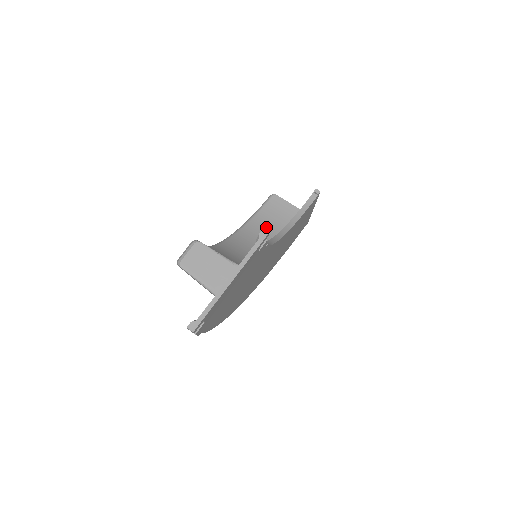
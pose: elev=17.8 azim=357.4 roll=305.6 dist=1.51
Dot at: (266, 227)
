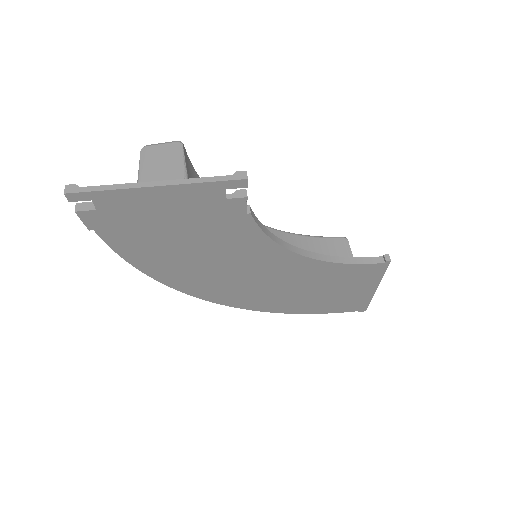
Dot at: occluded
